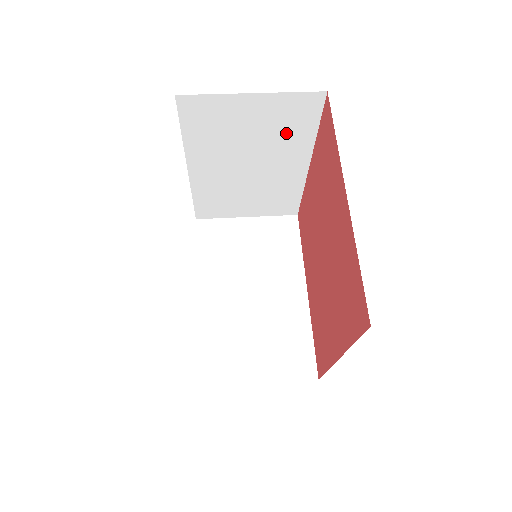
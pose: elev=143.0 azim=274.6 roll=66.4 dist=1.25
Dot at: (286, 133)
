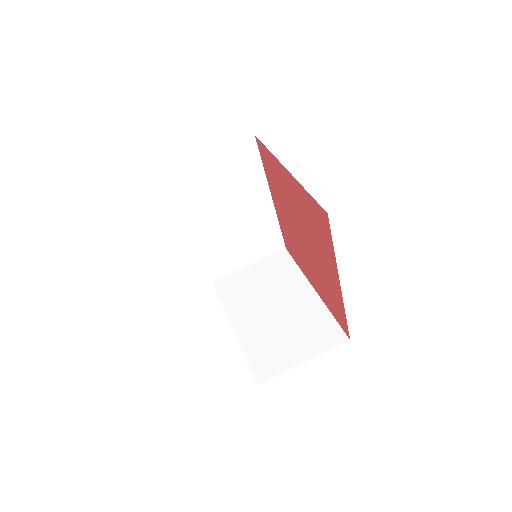
Dot at: occluded
